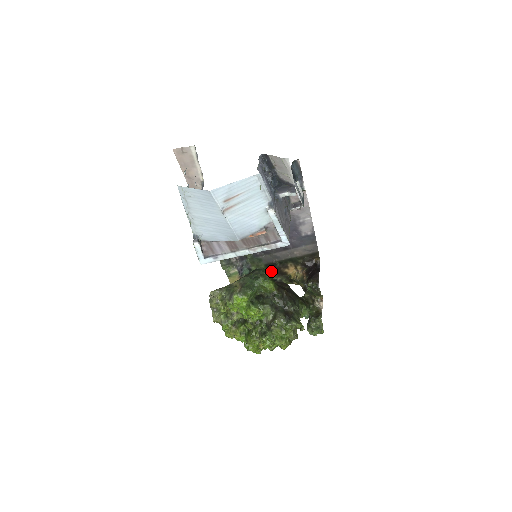
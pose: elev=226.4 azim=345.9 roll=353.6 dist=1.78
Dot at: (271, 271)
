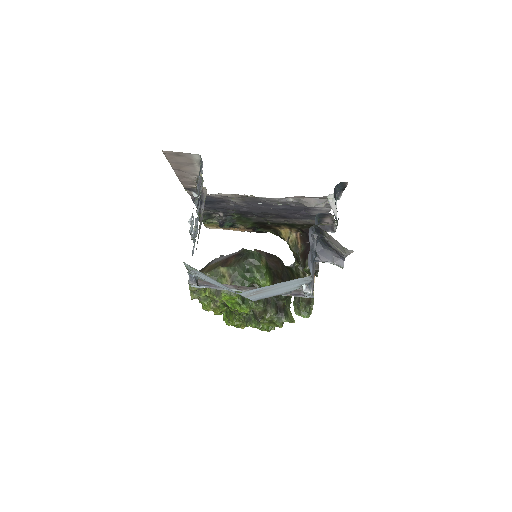
Dot at: (259, 227)
